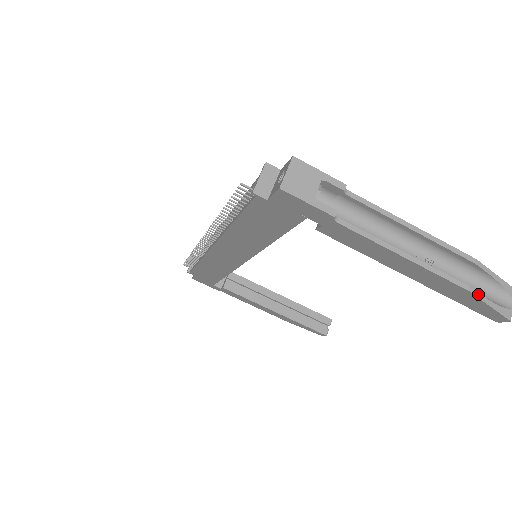
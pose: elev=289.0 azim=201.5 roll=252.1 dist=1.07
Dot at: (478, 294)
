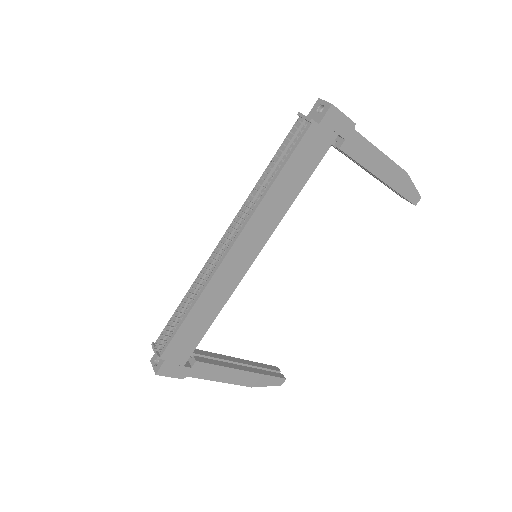
Dot at: (409, 177)
